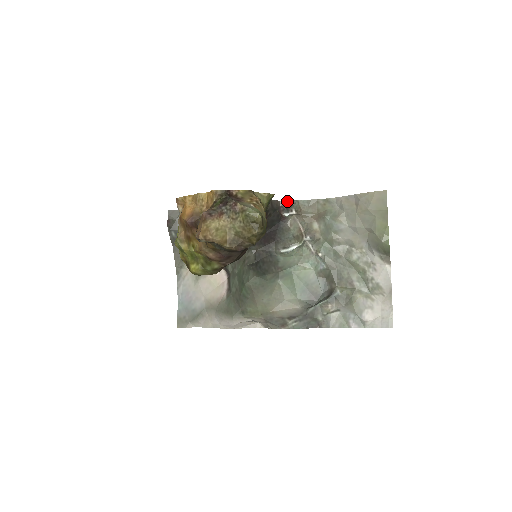
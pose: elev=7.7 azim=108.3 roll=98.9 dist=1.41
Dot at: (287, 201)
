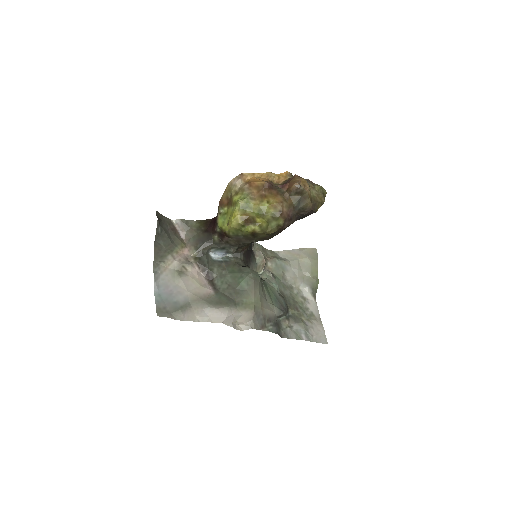
Dot at: occluded
